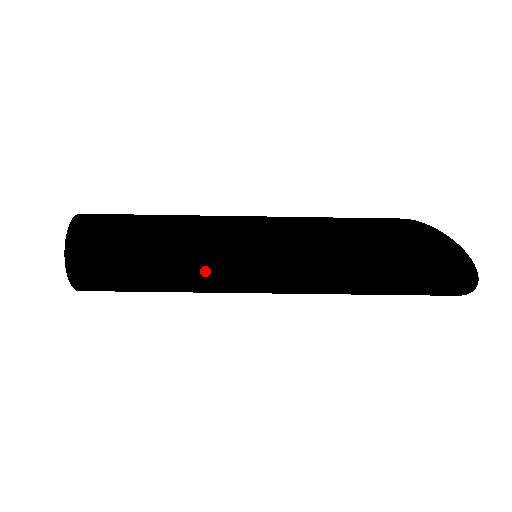
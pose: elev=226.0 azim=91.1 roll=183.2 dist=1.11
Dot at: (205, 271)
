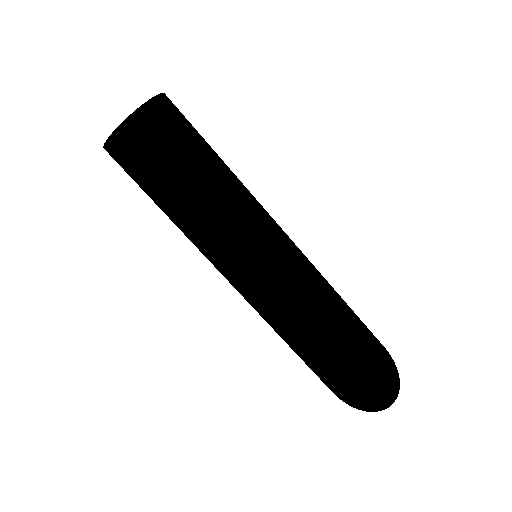
Dot at: (241, 214)
